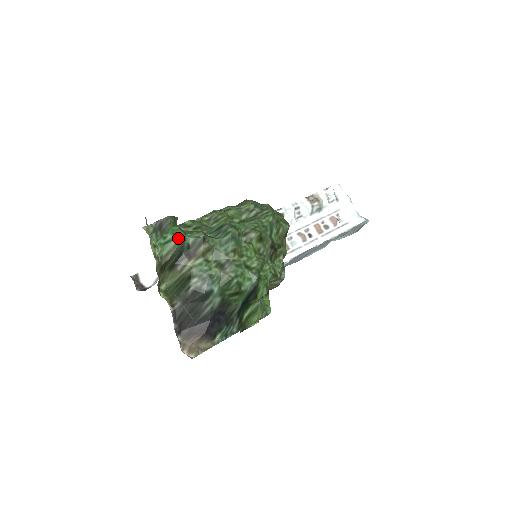
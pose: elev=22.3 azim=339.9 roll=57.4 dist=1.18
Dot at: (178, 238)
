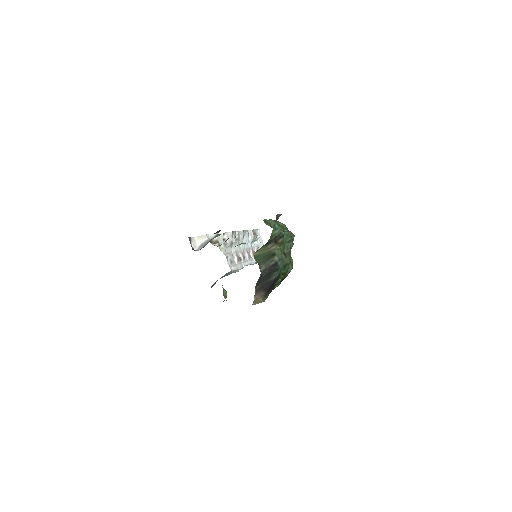
Dot at: occluded
